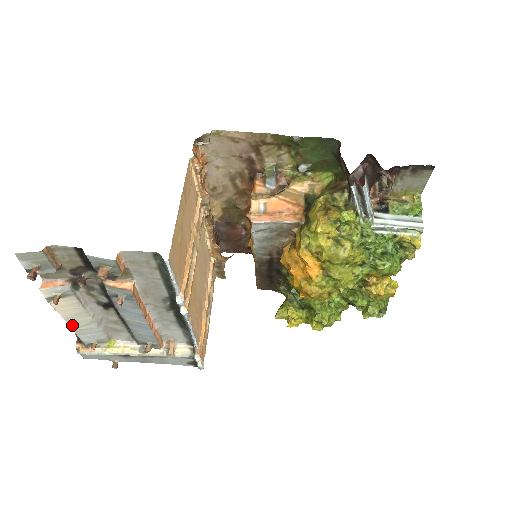
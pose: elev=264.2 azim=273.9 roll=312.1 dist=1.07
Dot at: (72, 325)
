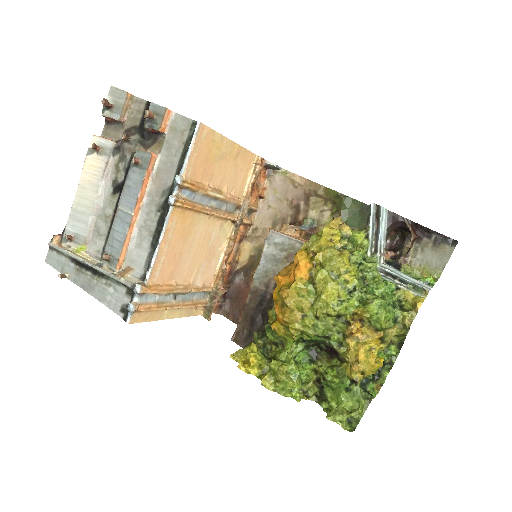
Dot at: (77, 198)
